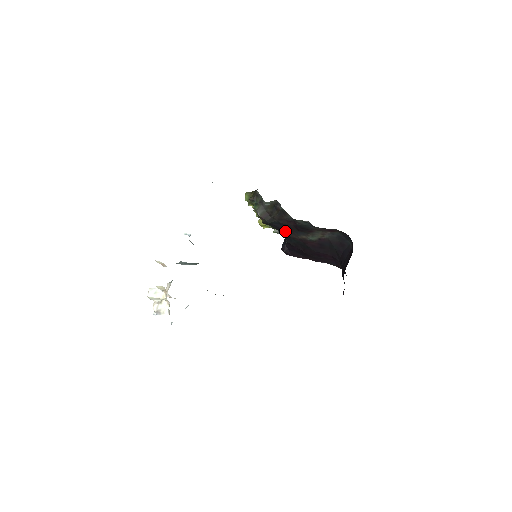
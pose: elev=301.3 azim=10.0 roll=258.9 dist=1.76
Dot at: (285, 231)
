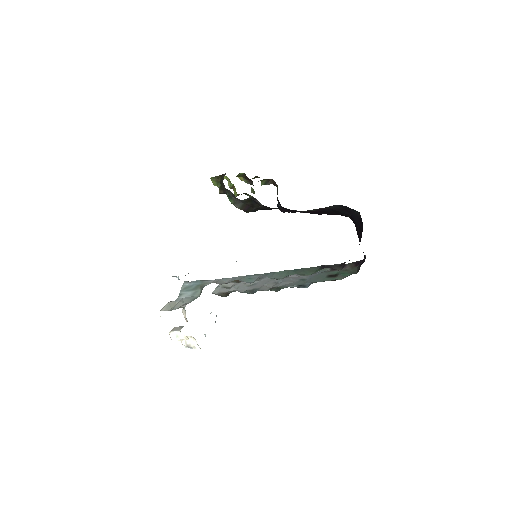
Dot at: occluded
